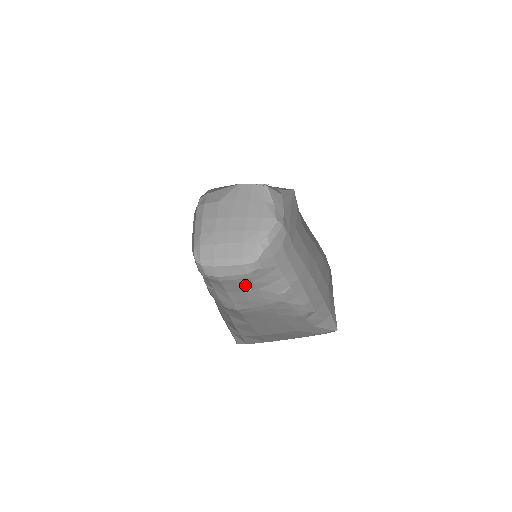
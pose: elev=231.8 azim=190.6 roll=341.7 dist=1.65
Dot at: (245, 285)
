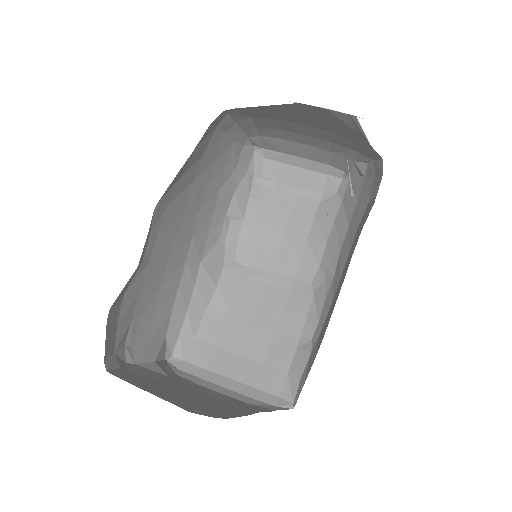
Dot at: (299, 220)
